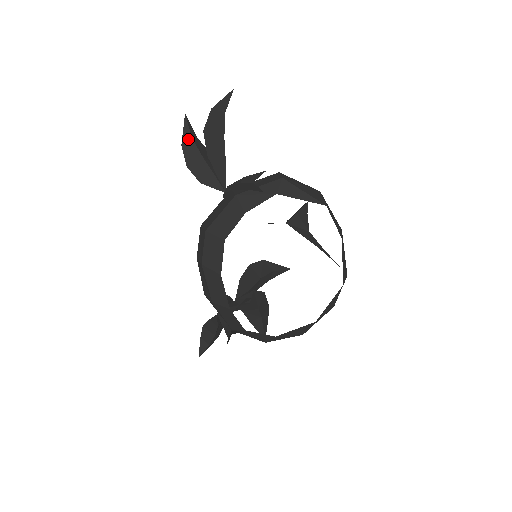
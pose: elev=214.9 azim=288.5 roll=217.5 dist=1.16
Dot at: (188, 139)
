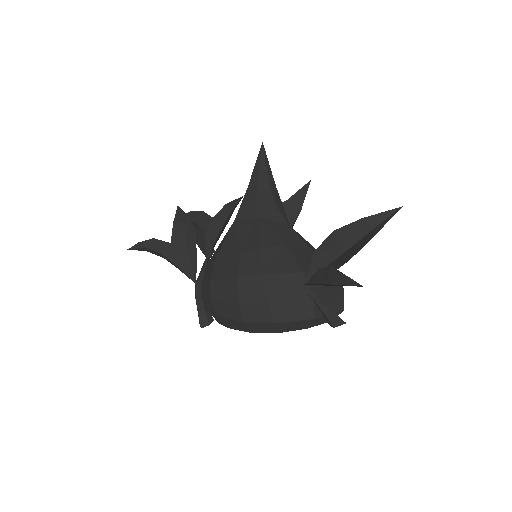
Dot at: occluded
